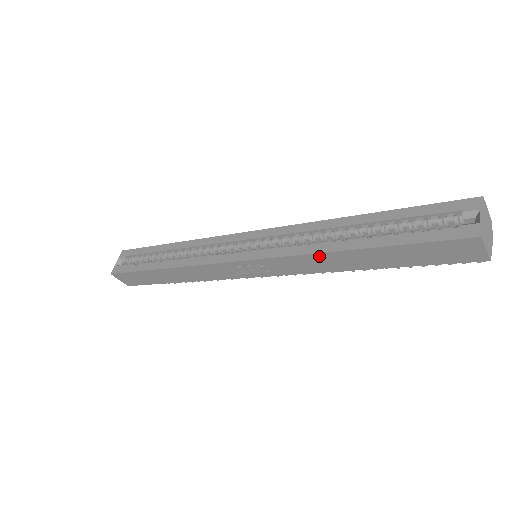
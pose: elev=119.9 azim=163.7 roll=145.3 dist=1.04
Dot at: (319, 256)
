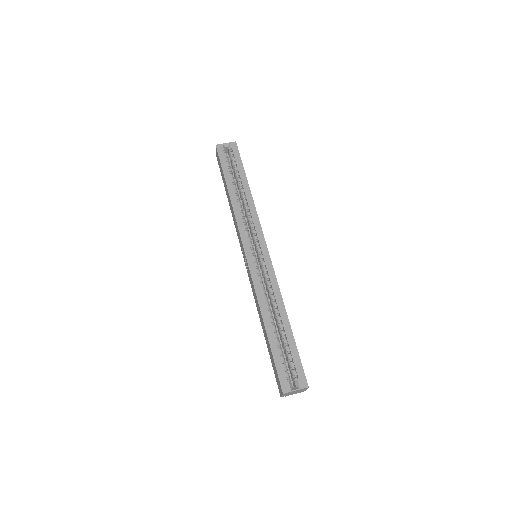
Dot at: (259, 306)
